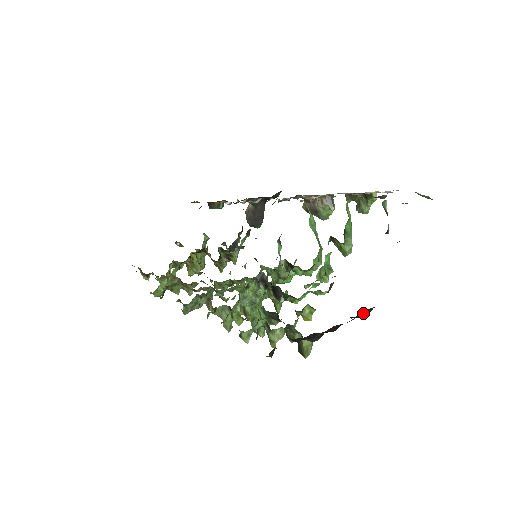
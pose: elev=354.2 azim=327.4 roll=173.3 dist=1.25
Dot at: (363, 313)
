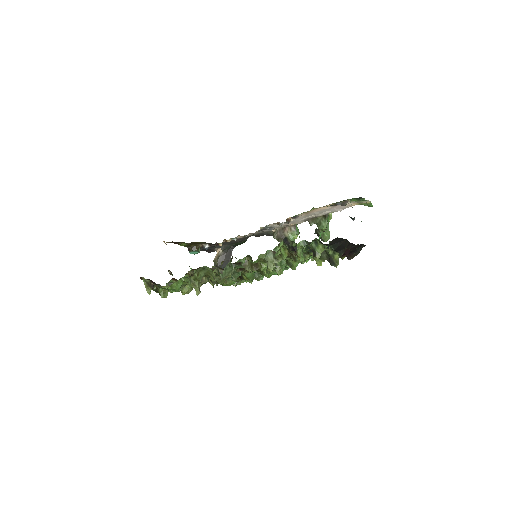
Dot at: (359, 247)
